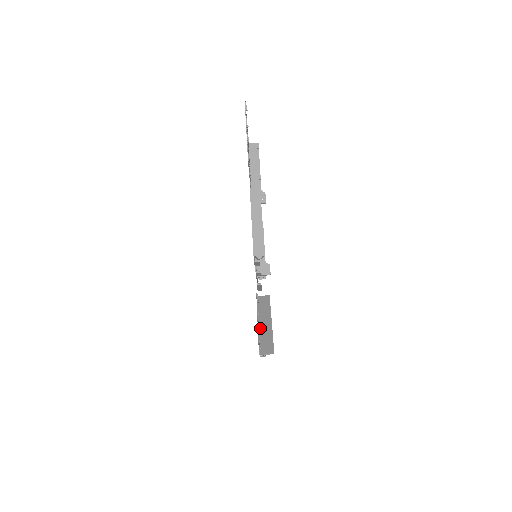
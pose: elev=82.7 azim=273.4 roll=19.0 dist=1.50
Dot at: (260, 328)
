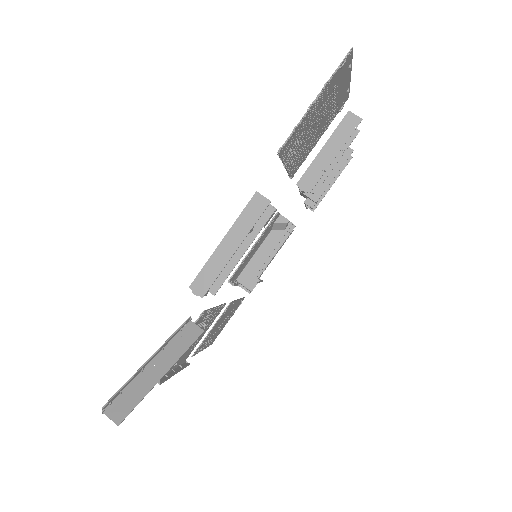
Dot at: (143, 371)
